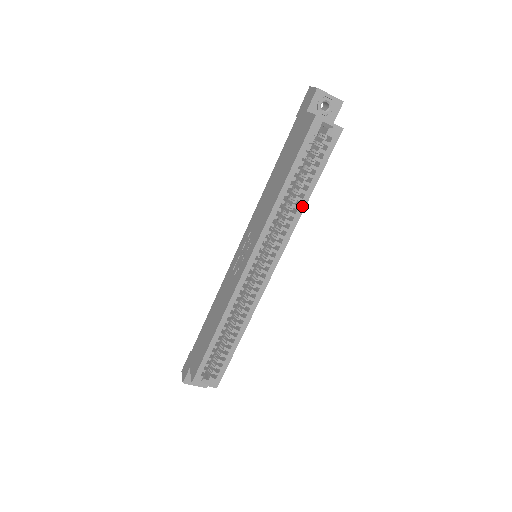
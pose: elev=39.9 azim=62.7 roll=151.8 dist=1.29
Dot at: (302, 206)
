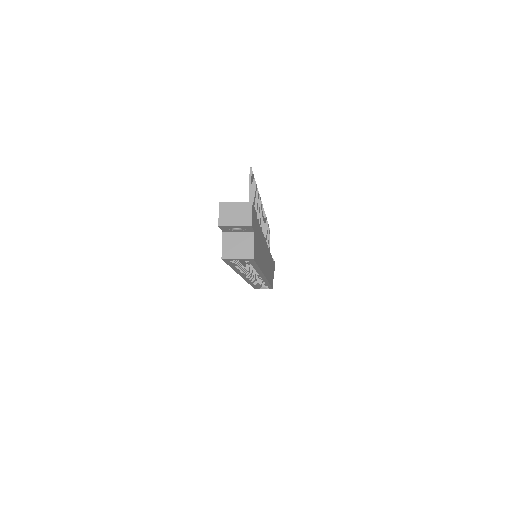
Dot at: (258, 271)
